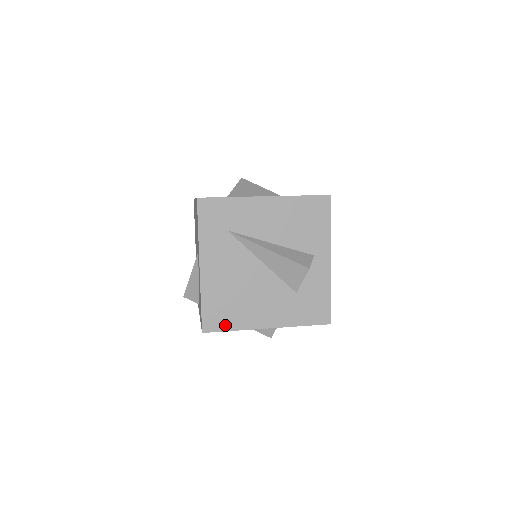
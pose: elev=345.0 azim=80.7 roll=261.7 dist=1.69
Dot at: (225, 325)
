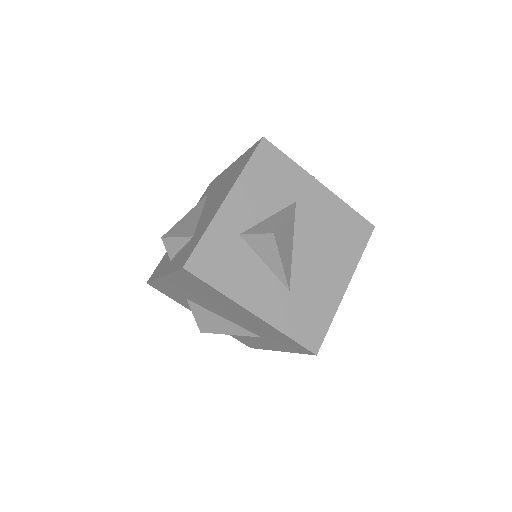
Dot at: occluded
